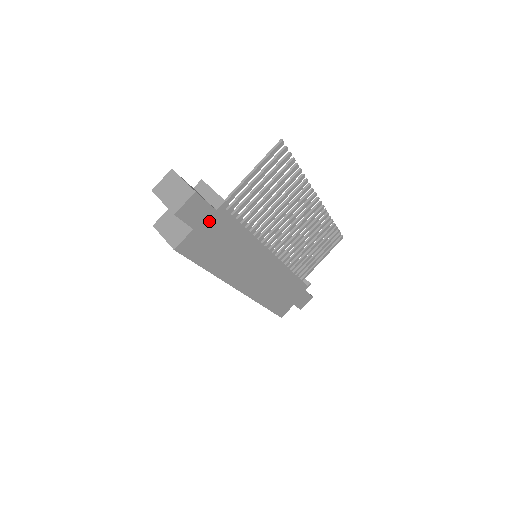
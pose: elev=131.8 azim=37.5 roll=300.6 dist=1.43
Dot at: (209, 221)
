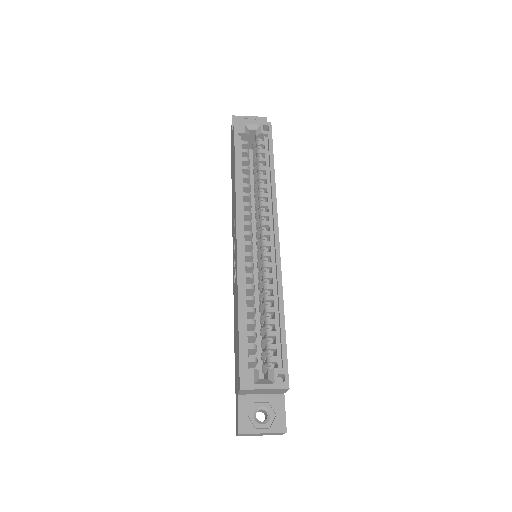
Dot at: occluded
